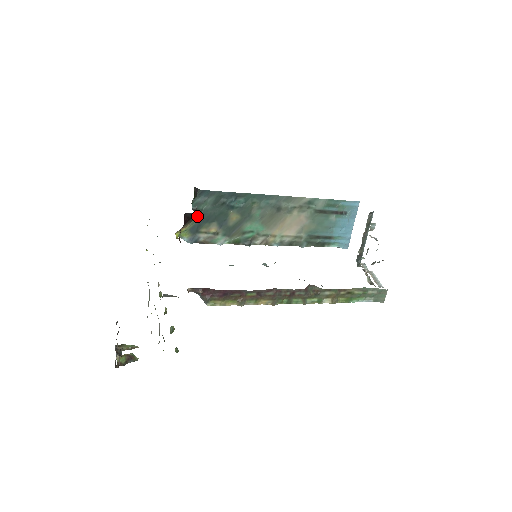
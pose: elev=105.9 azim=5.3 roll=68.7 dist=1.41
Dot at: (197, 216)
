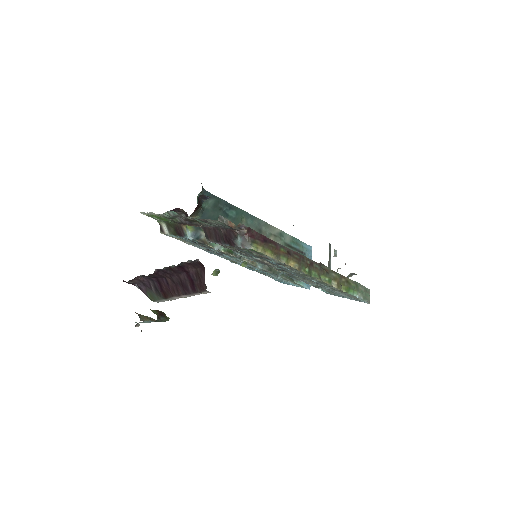
Dot at: (201, 212)
